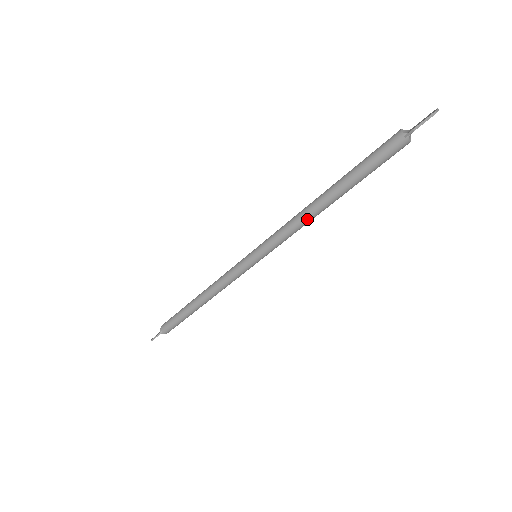
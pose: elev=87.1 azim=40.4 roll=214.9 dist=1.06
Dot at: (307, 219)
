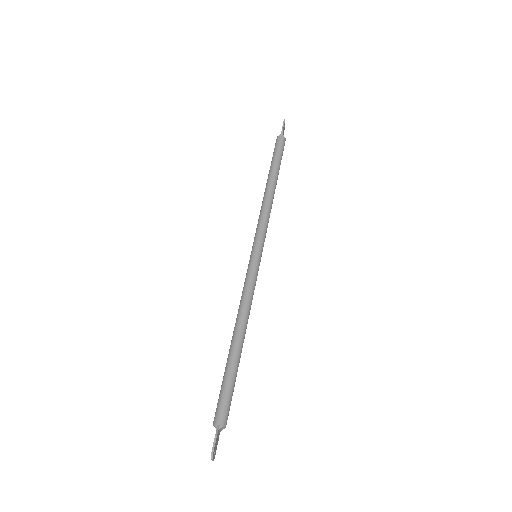
Dot at: (269, 201)
